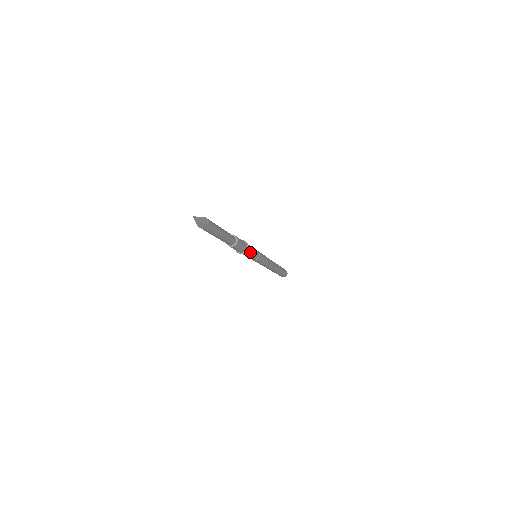
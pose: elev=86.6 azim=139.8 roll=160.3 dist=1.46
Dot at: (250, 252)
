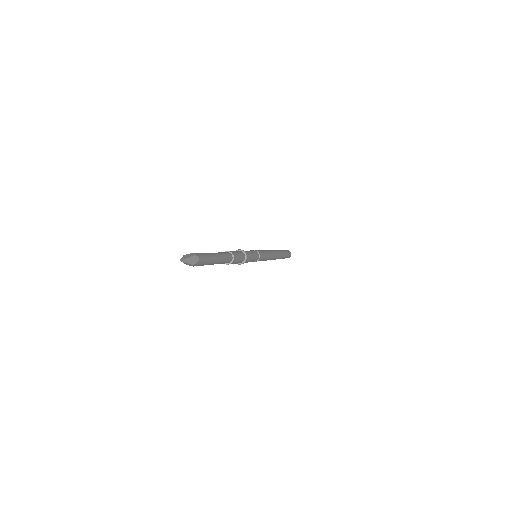
Dot at: (249, 260)
